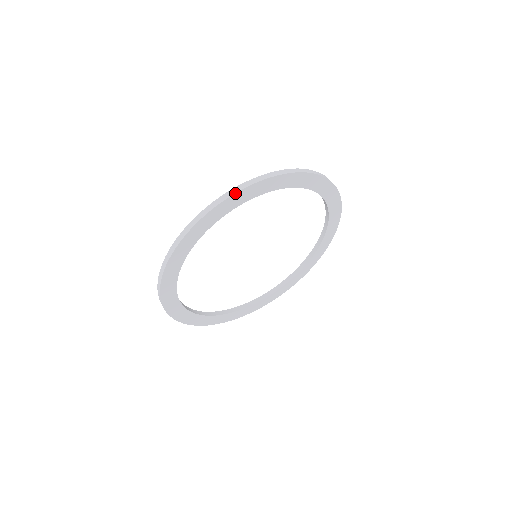
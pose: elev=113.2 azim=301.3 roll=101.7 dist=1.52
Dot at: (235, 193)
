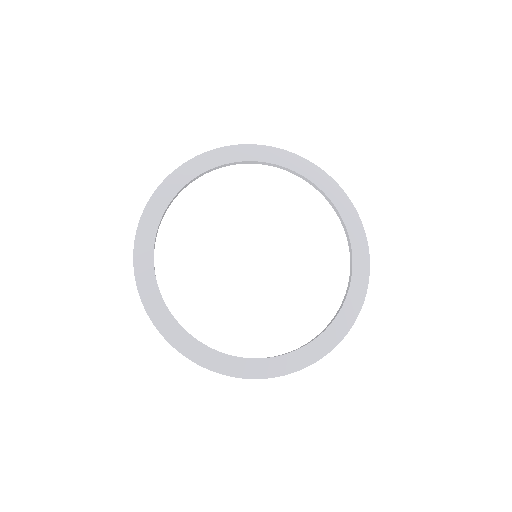
Dot at: (239, 145)
